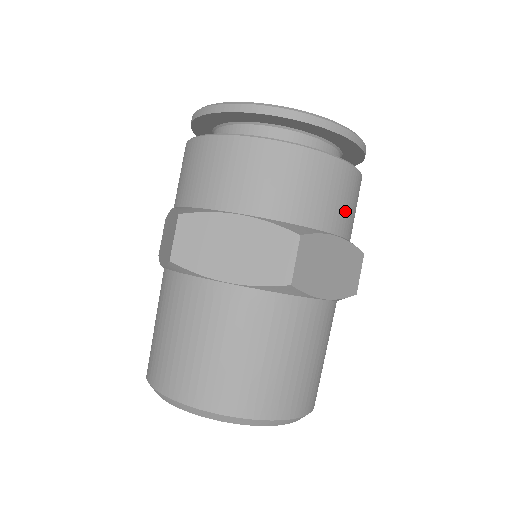
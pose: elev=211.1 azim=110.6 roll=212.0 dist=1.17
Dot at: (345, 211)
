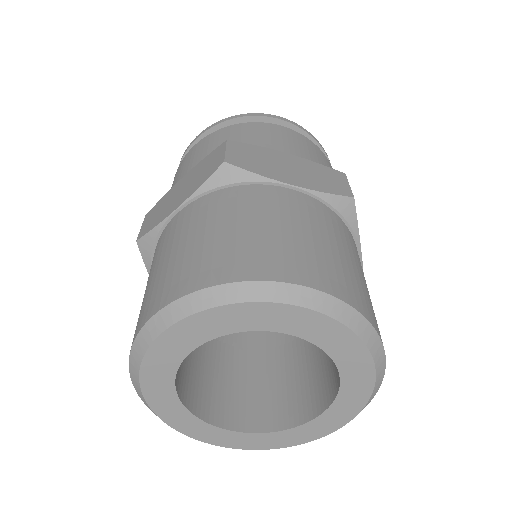
Dot at: occluded
